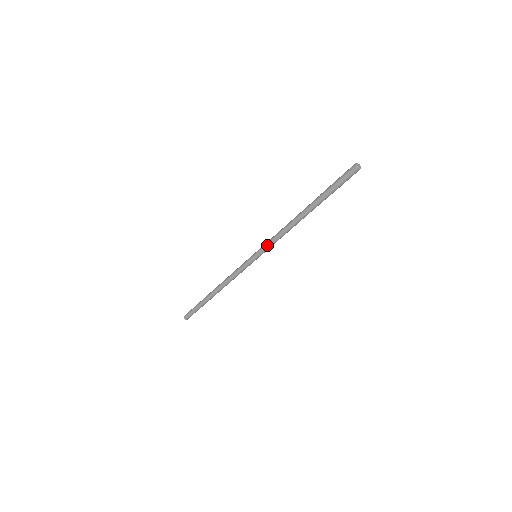
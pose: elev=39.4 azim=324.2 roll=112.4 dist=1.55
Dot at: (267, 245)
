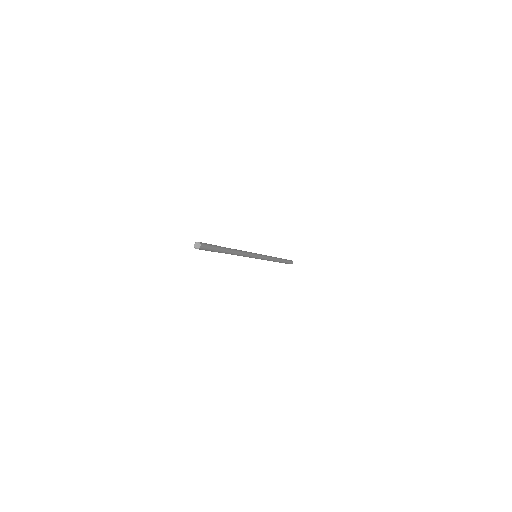
Dot at: occluded
